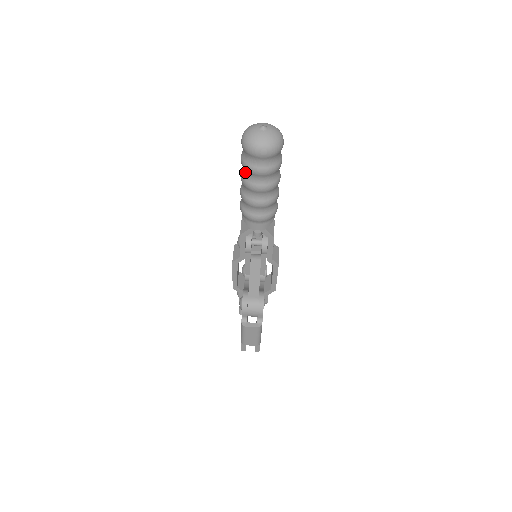
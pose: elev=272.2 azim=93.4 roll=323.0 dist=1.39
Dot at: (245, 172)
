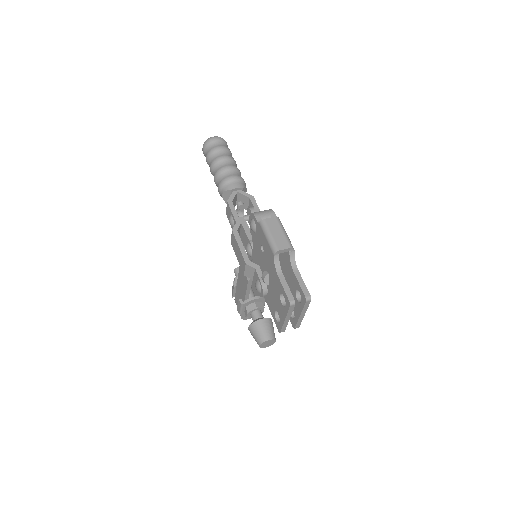
Dot at: (211, 158)
